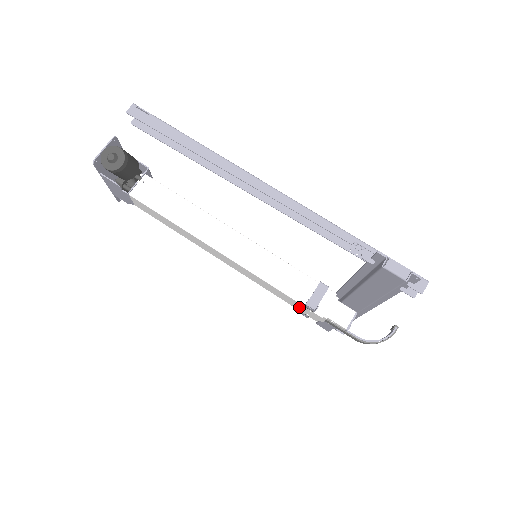
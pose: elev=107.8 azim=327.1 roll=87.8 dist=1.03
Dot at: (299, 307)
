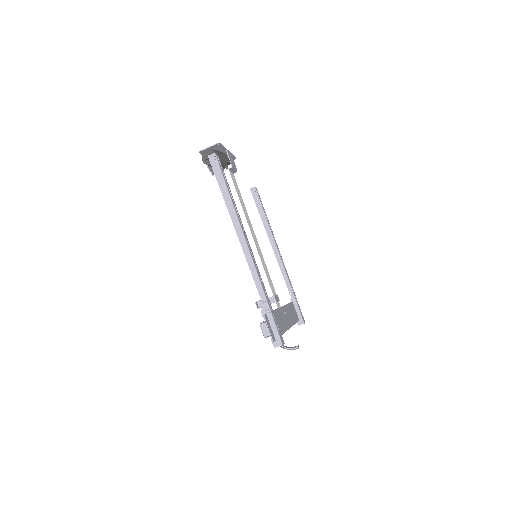
Dot at: occluded
